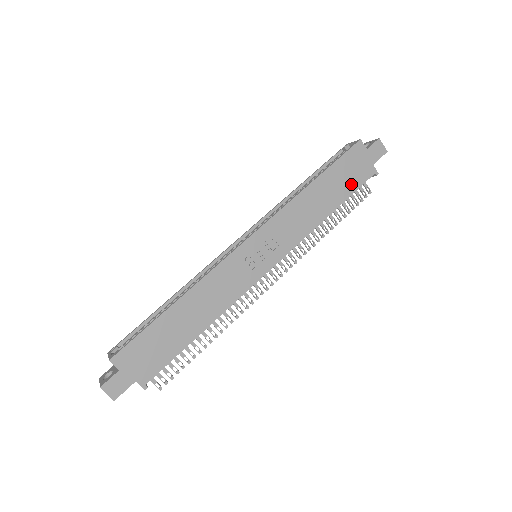
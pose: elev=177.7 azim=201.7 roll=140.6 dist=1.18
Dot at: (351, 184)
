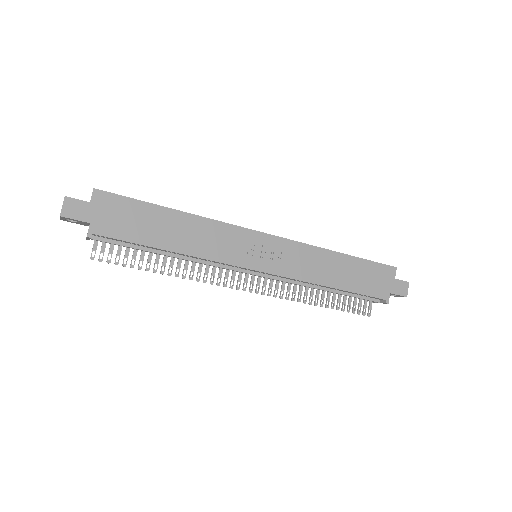
Dot at: (365, 287)
